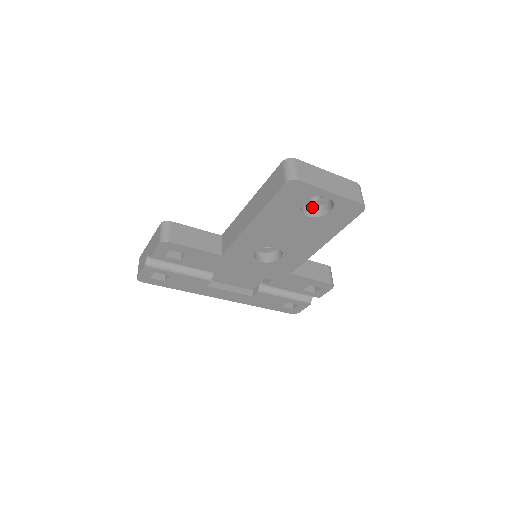
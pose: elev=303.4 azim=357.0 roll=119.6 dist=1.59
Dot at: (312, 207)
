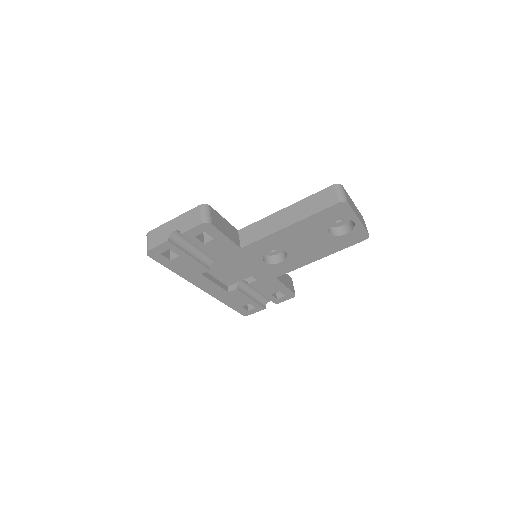
Dot at: (330, 227)
